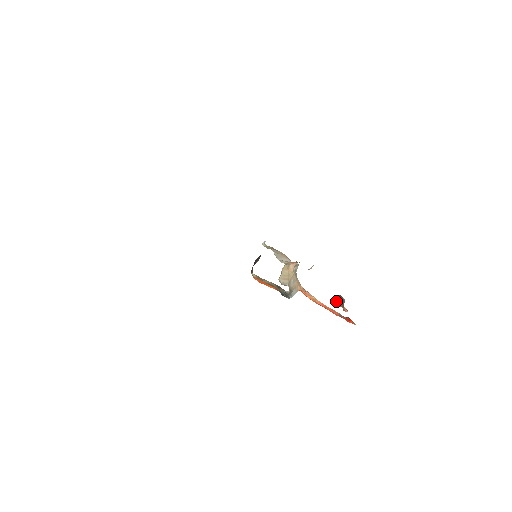
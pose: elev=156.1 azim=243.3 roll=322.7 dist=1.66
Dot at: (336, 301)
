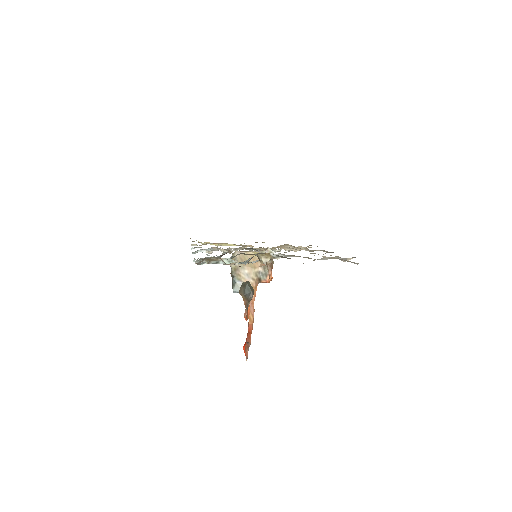
Dot at: (243, 286)
